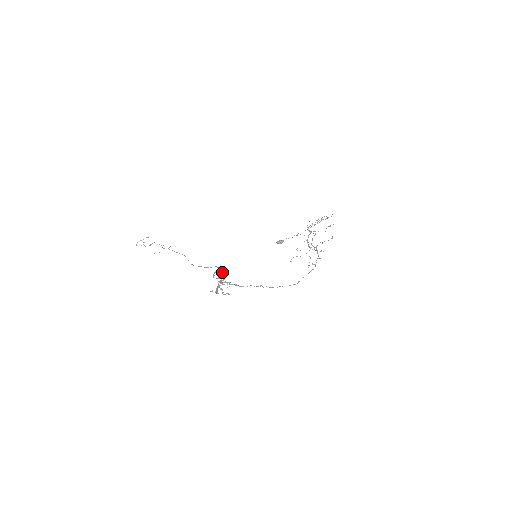
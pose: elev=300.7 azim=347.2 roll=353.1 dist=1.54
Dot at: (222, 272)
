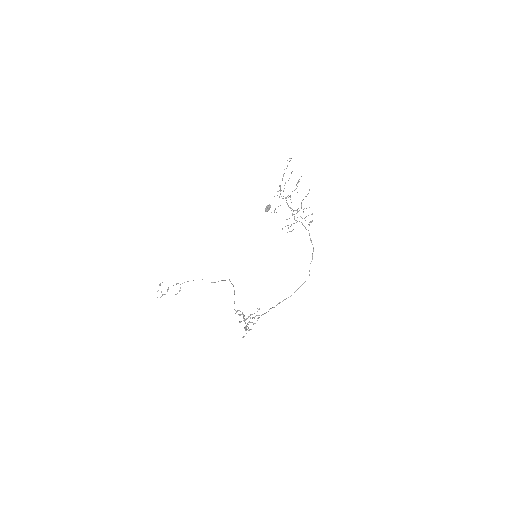
Dot at: occluded
